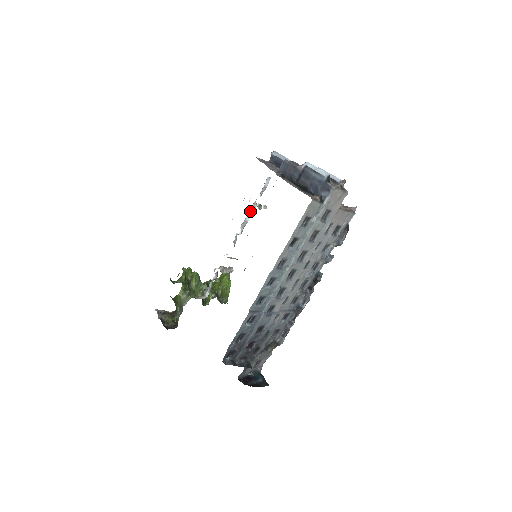
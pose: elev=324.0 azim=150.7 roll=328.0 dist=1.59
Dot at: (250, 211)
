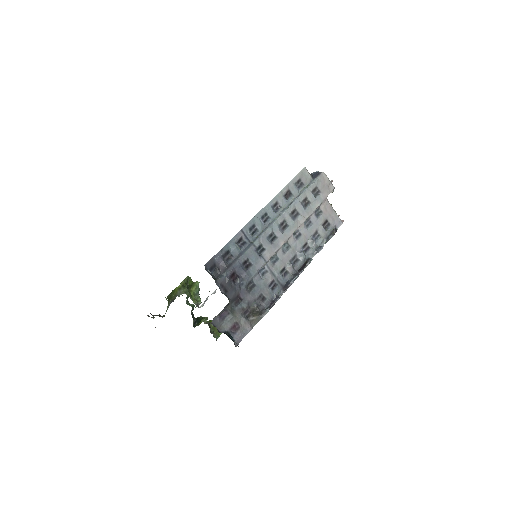
Dot at: occluded
